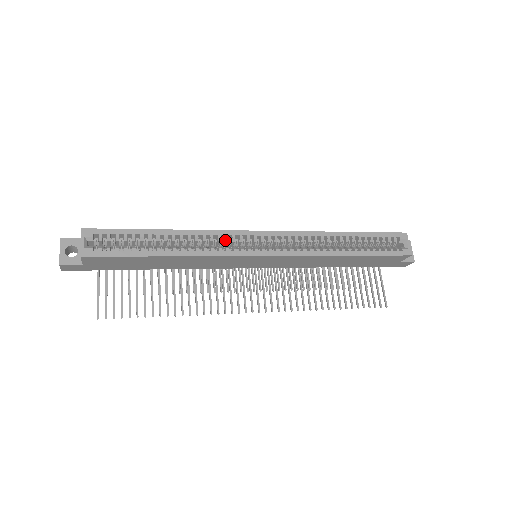
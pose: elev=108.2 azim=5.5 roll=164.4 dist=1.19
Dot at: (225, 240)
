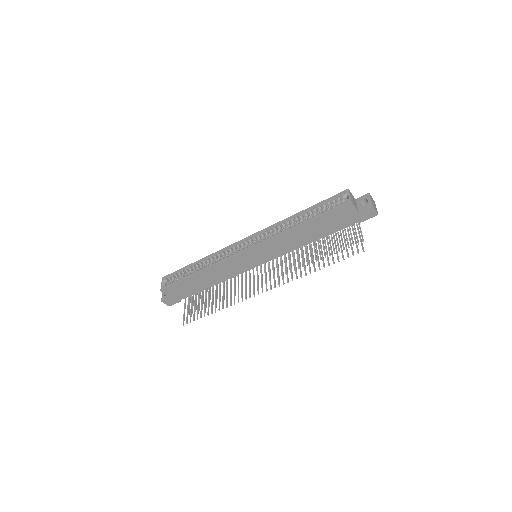
Dot at: (226, 253)
